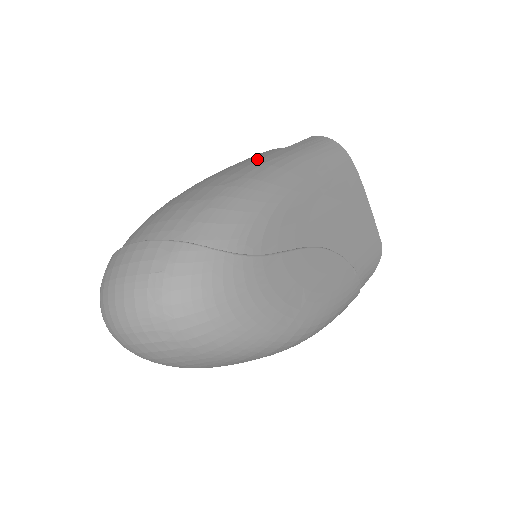
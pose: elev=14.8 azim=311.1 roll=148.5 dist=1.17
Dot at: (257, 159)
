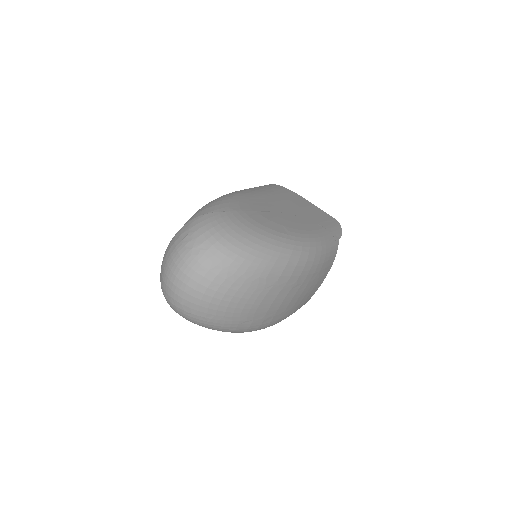
Dot at: occluded
